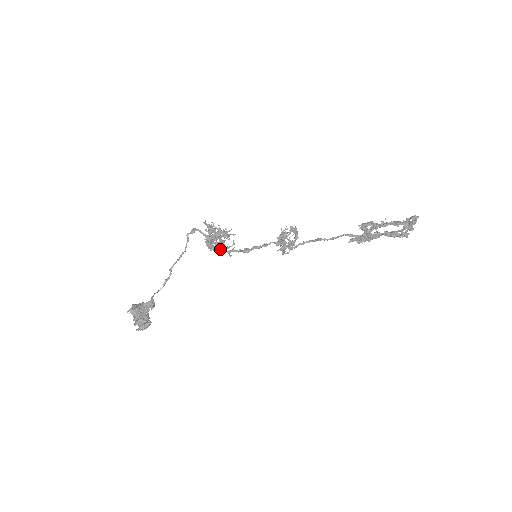
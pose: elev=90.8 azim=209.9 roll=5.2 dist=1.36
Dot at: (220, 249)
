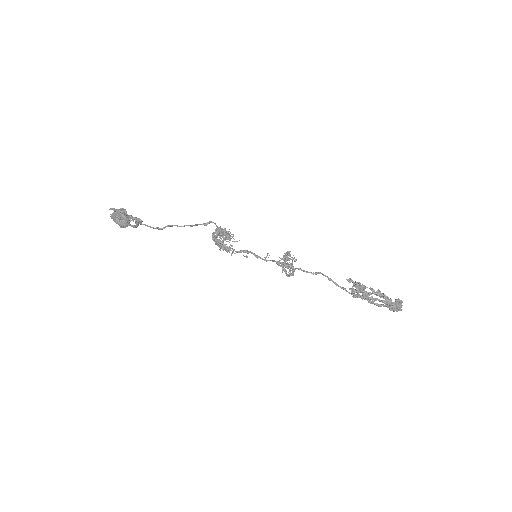
Dot at: (220, 246)
